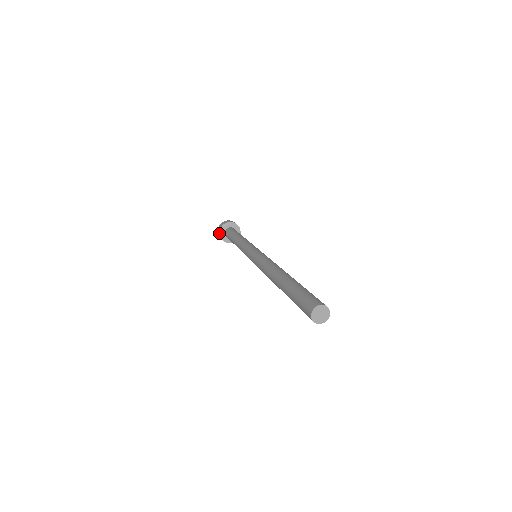
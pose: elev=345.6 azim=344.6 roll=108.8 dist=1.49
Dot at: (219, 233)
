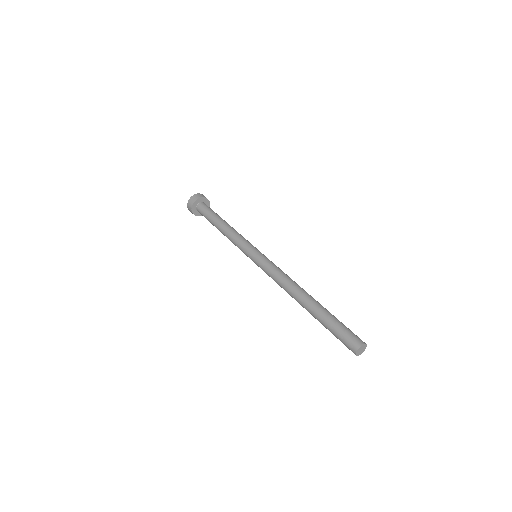
Dot at: occluded
